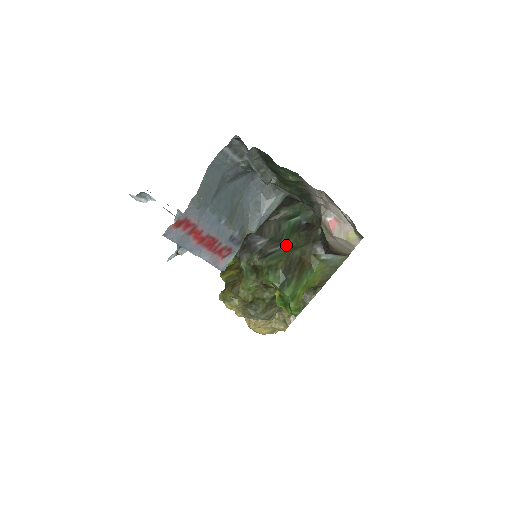
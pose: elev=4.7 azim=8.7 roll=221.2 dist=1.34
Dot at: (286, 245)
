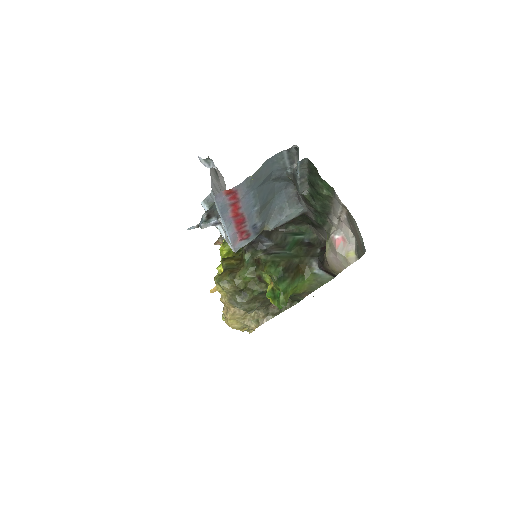
Dot at: (289, 252)
